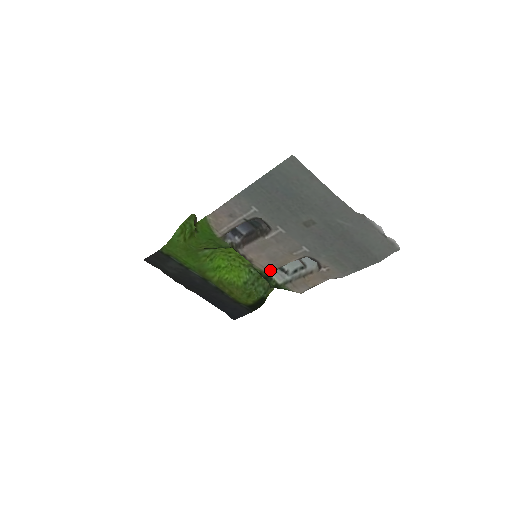
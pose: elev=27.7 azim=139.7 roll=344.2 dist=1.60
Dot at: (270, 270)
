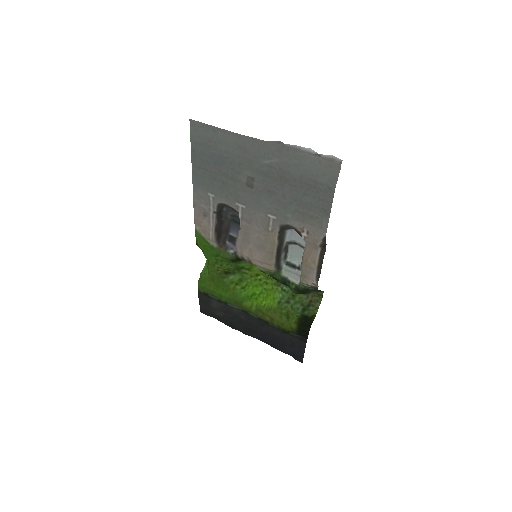
Dot at: (270, 264)
